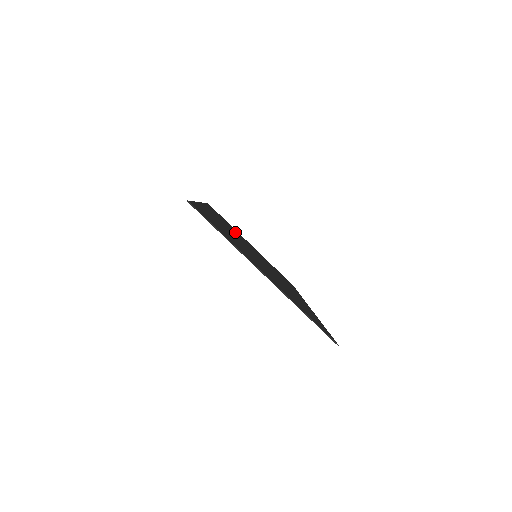
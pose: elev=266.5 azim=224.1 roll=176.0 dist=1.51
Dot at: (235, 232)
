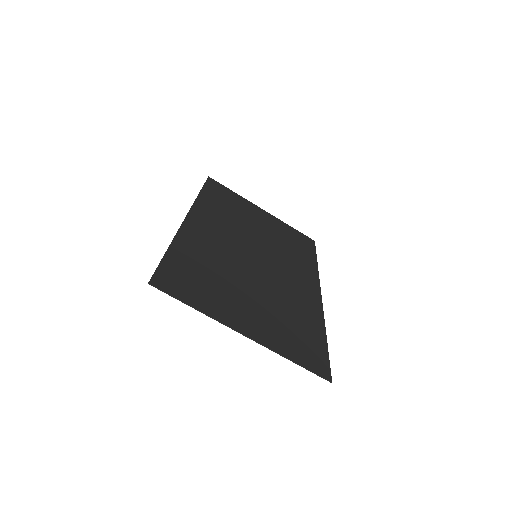
Dot at: (237, 216)
